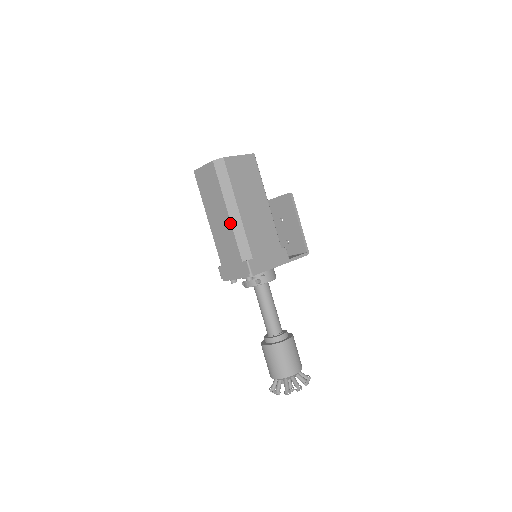
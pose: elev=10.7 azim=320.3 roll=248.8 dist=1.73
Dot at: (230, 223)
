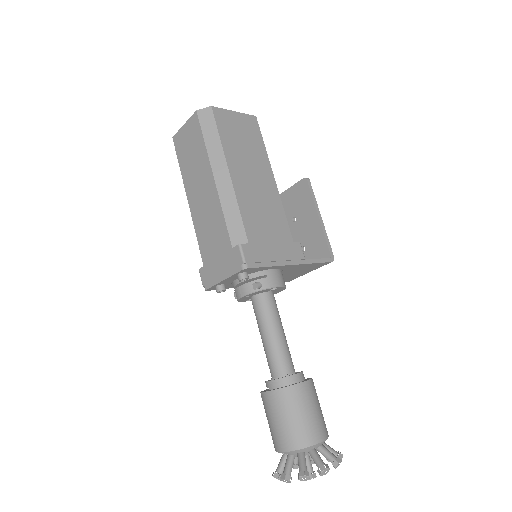
Dot at: (216, 193)
